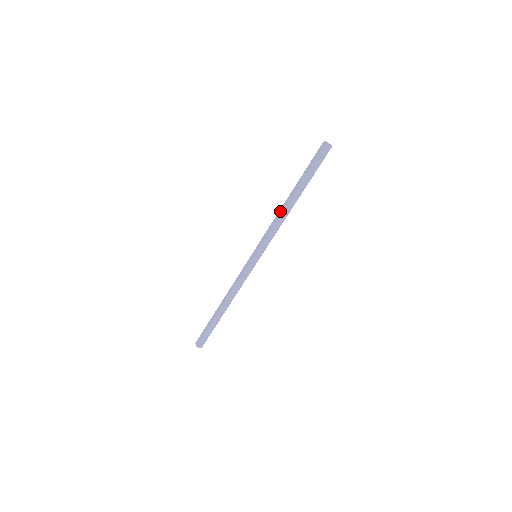
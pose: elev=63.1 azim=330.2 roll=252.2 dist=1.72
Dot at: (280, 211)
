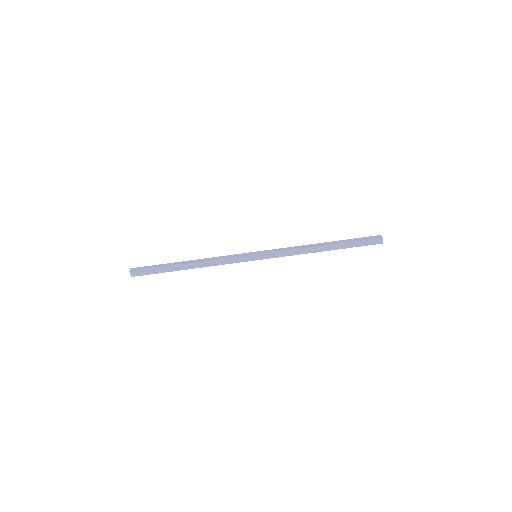
Dot at: (307, 245)
